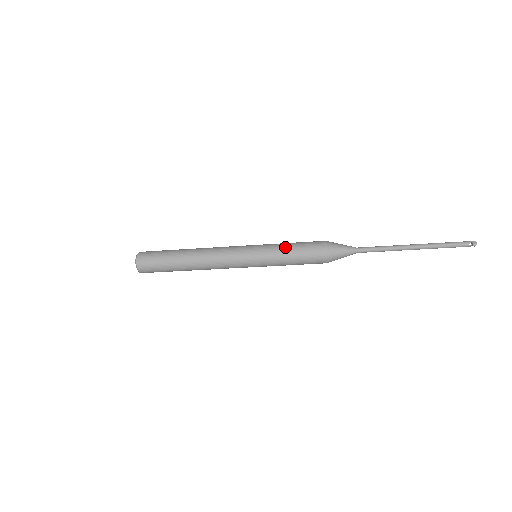
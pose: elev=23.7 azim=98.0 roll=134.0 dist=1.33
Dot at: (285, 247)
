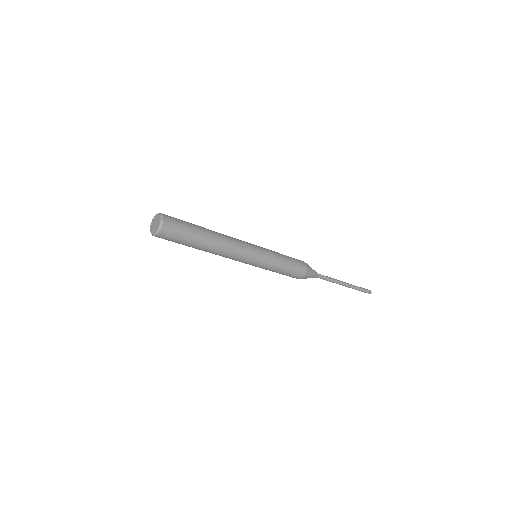
Dot at: (283, 260)
